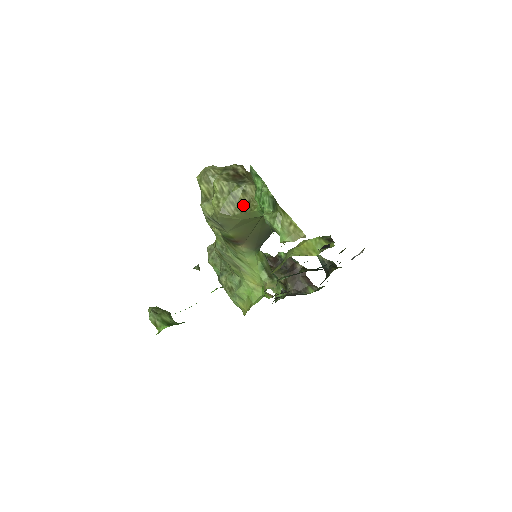
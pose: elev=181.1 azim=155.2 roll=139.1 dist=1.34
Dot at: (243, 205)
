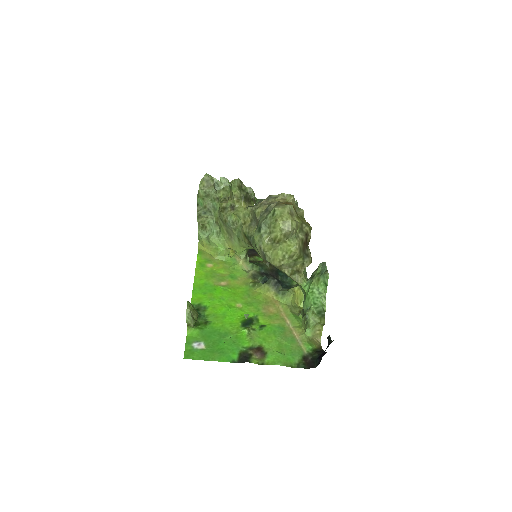
Dot at: (295, 271)
